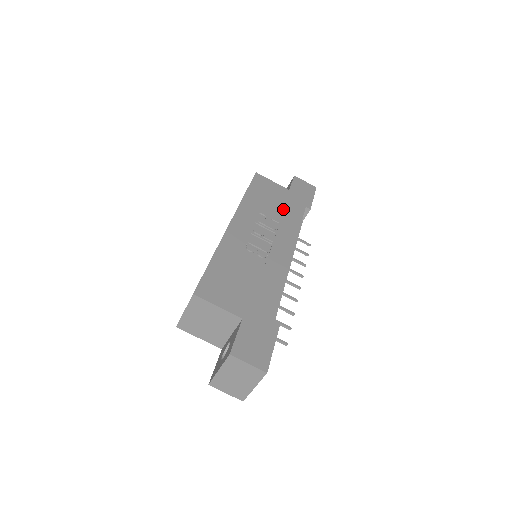
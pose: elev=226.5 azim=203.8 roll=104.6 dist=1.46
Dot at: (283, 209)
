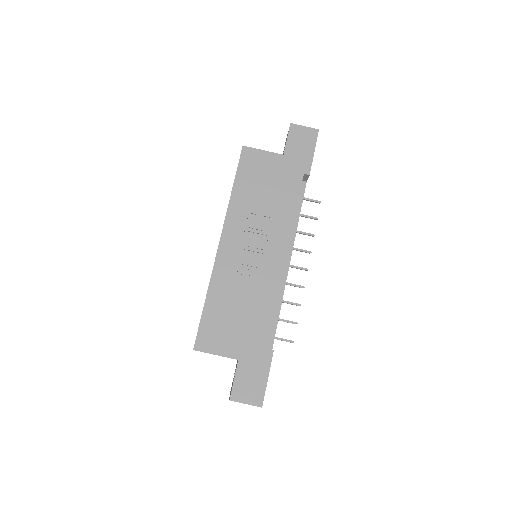
Dot at: (276, 193)
